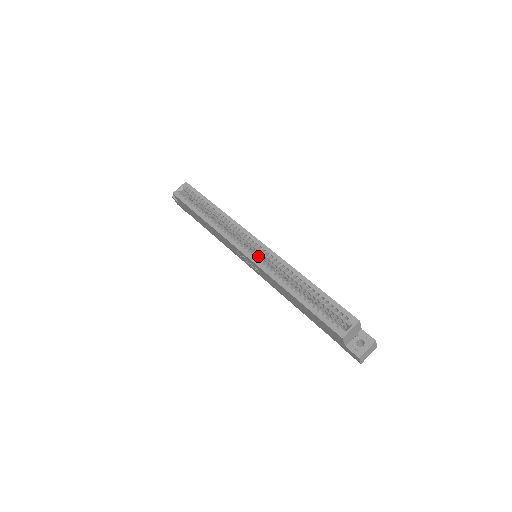
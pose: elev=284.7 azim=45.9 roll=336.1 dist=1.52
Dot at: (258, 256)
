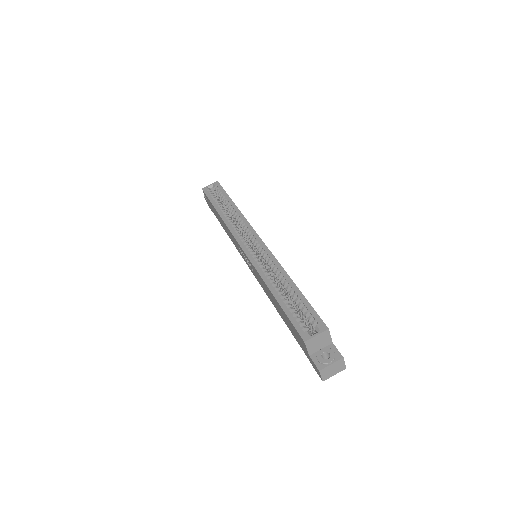
Dot at: occluded
